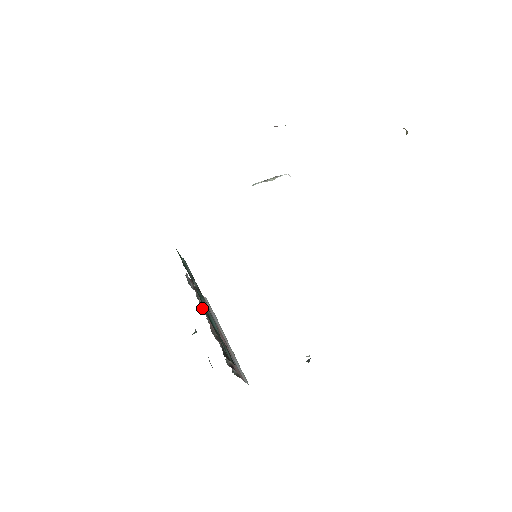
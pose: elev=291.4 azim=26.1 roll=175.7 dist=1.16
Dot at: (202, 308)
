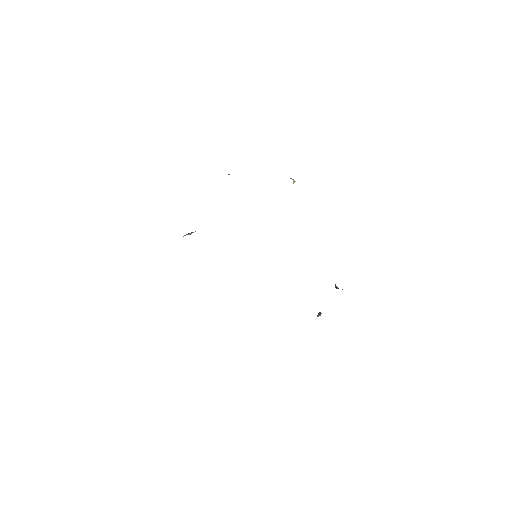
Dot at: occluded
